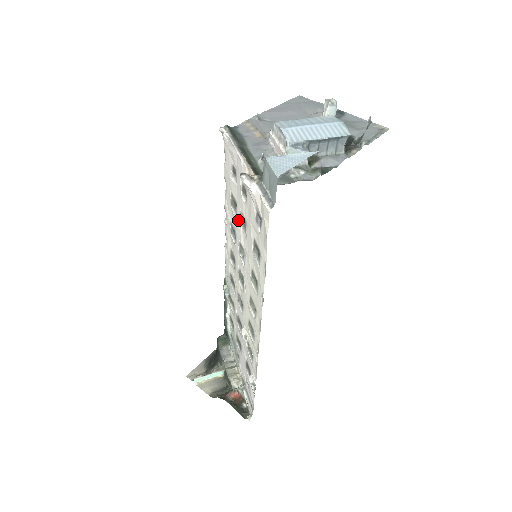
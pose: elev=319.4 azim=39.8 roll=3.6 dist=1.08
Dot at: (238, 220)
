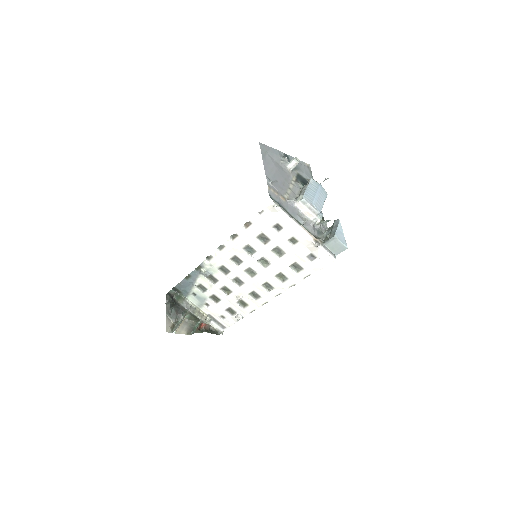
Dot at: (270, 248)
